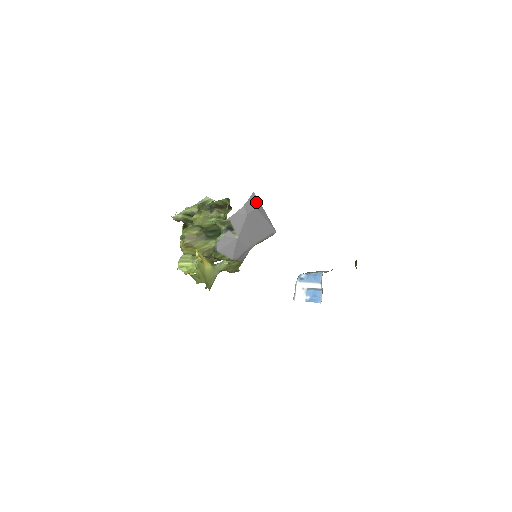
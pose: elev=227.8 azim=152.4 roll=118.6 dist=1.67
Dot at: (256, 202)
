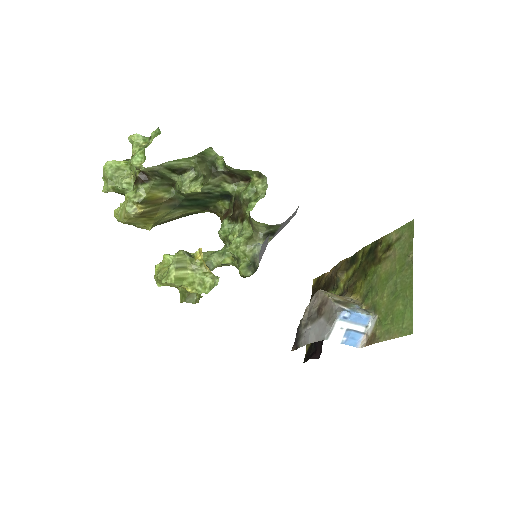
Dot at: occluded
